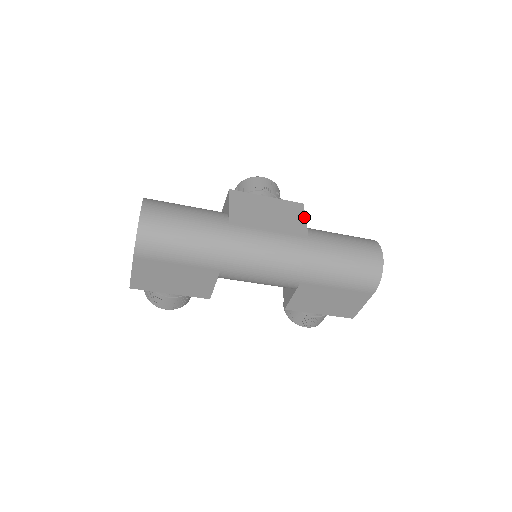
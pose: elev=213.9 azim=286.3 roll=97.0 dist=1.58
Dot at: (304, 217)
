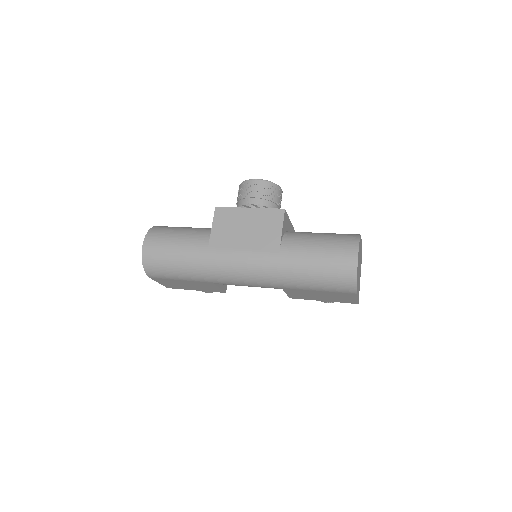
Dot at: (281, 226)
